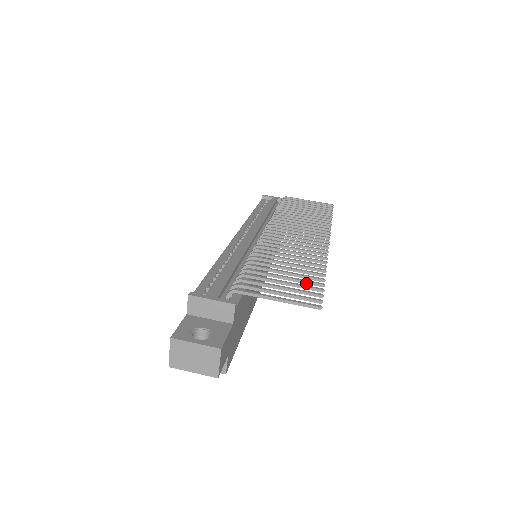
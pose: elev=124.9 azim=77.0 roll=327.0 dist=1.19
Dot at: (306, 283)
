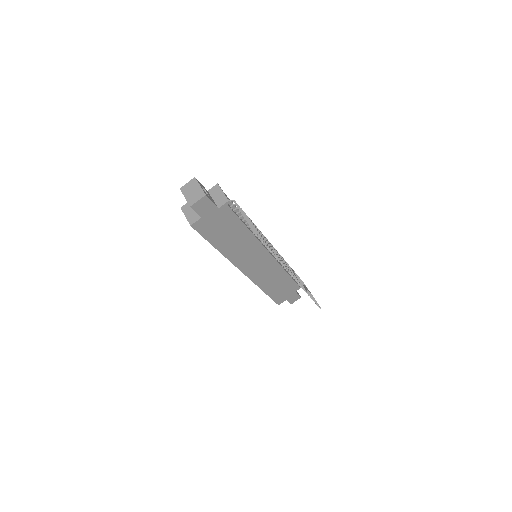
Dot at: occluded
